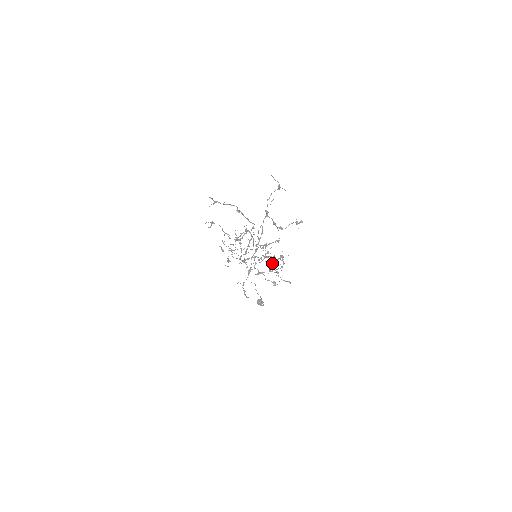
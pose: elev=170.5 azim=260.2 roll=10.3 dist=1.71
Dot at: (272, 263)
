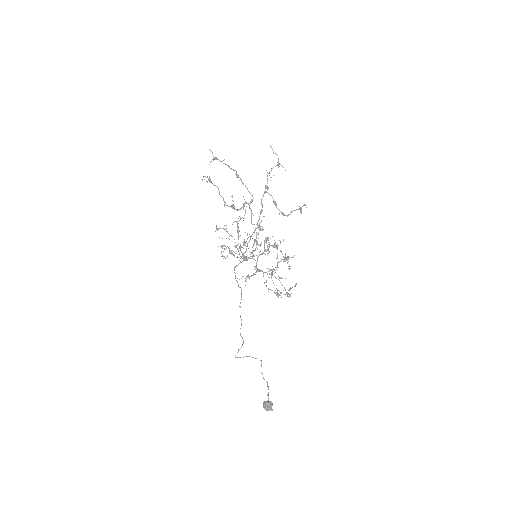
Dot at: (275, 270)
